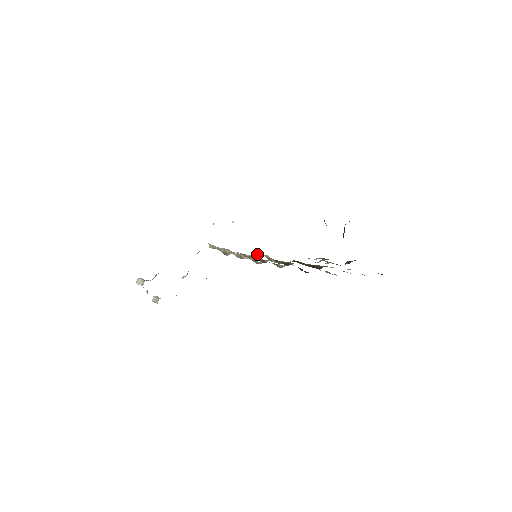
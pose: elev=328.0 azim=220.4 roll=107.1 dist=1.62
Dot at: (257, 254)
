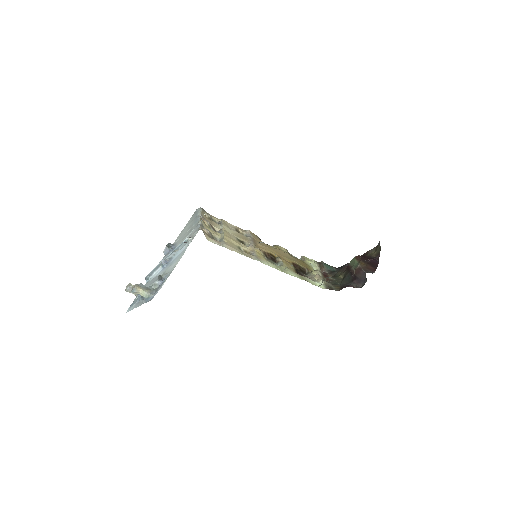
Dot at: (258, 255)
